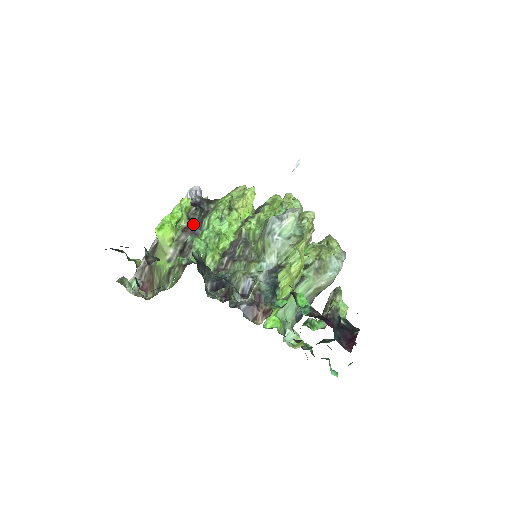
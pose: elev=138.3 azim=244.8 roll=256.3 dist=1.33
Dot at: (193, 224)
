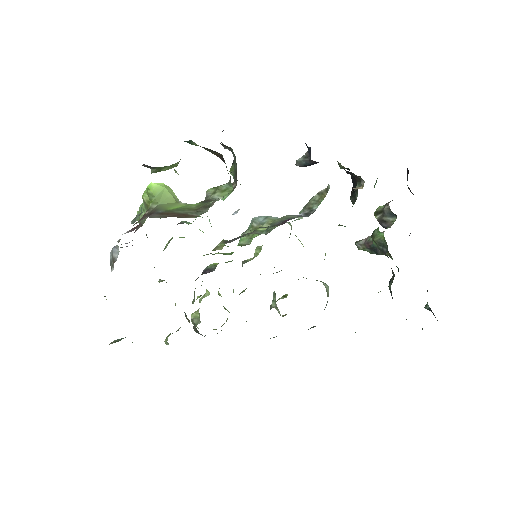
Dot at: occluded
